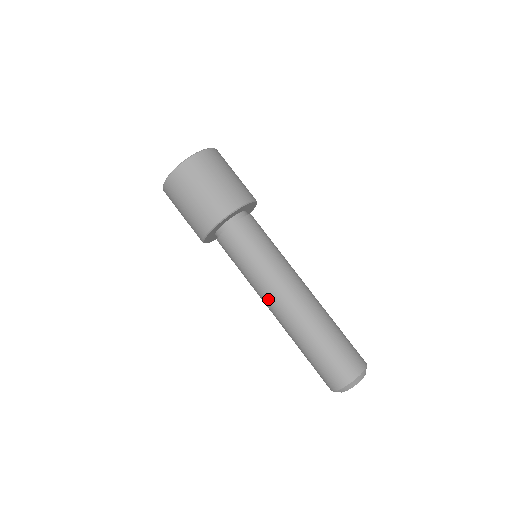
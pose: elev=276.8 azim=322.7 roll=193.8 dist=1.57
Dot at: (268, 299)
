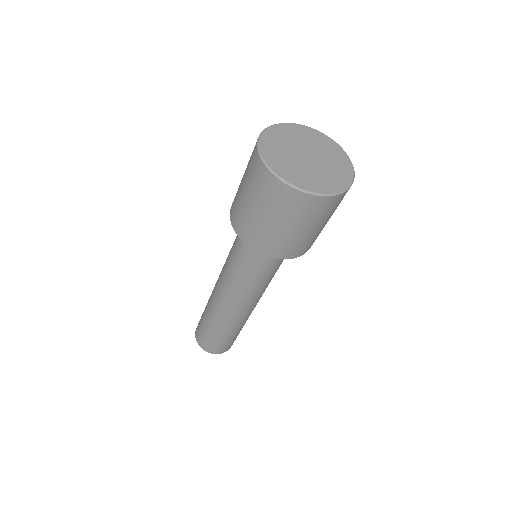
Dot at: (235, 301)
